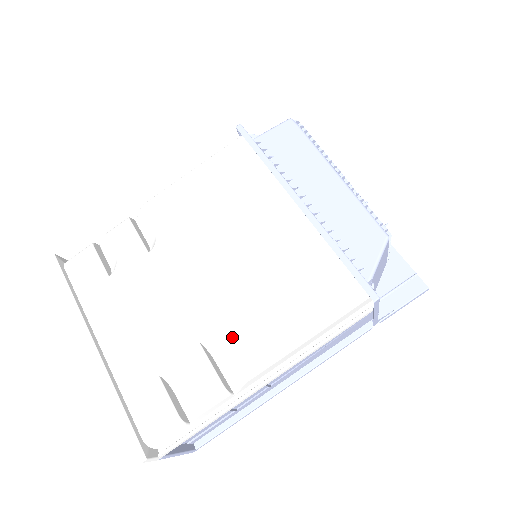
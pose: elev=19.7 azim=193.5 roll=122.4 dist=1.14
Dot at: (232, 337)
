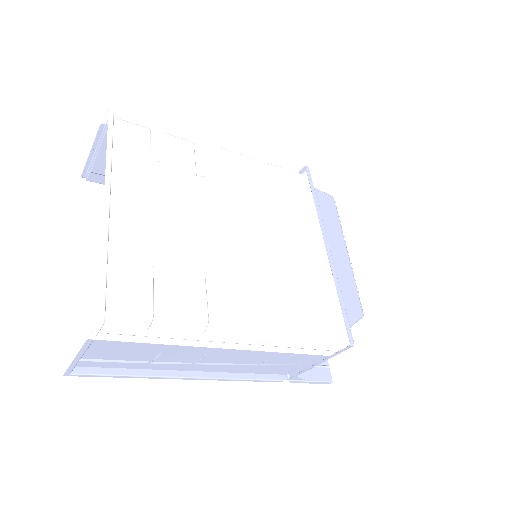
Dot at: (235, 288)
